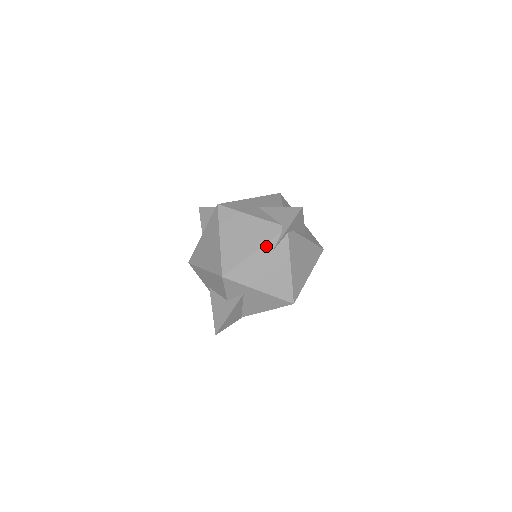
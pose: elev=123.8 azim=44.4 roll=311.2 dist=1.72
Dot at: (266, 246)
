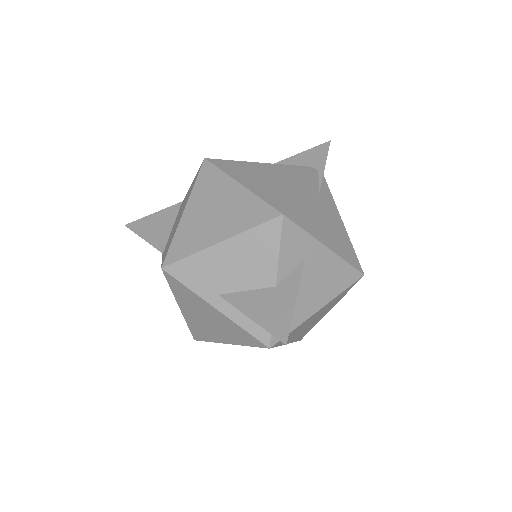
Dot at: (311, 184)
